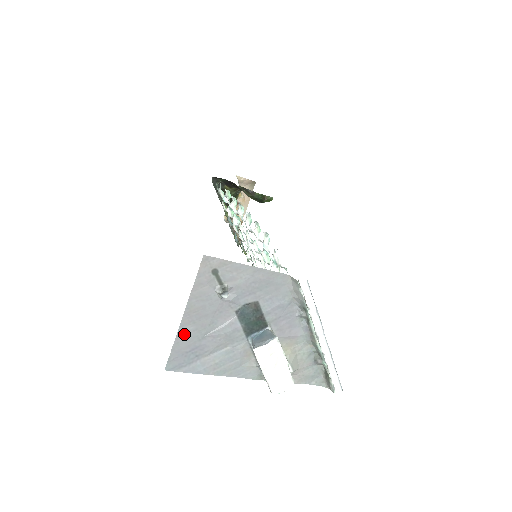
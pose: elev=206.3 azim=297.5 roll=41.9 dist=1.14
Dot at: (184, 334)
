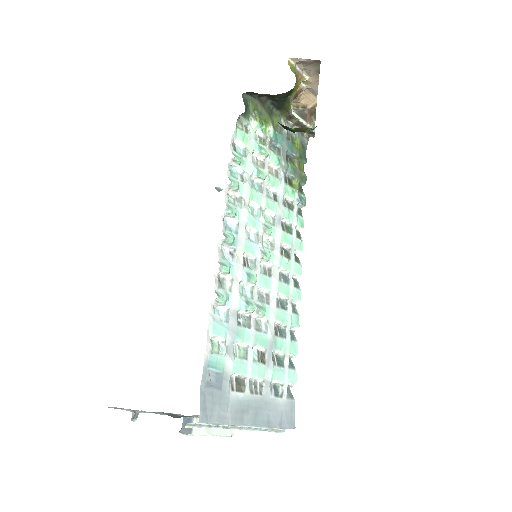
Dot at: occluded
